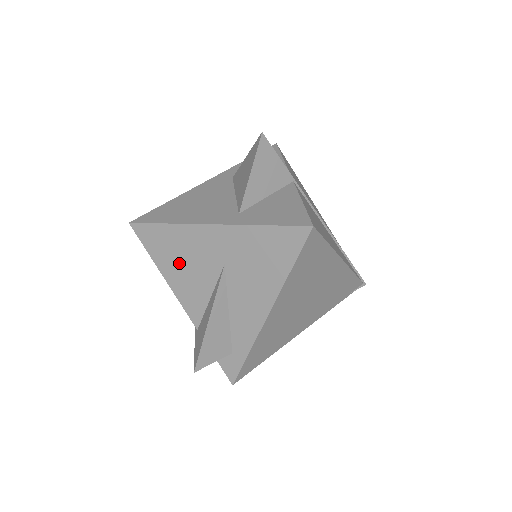
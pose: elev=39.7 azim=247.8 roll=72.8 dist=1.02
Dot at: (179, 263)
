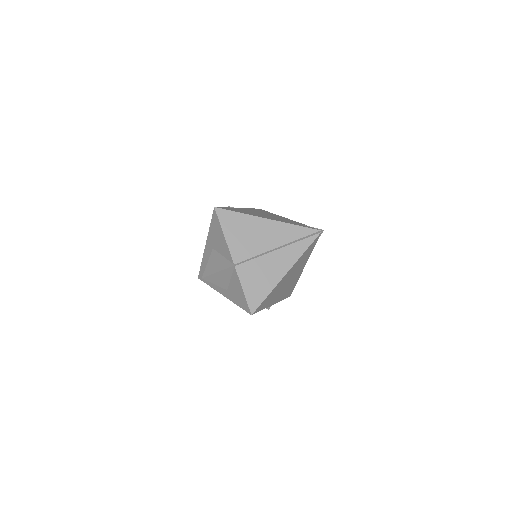
Dot at: occluded
